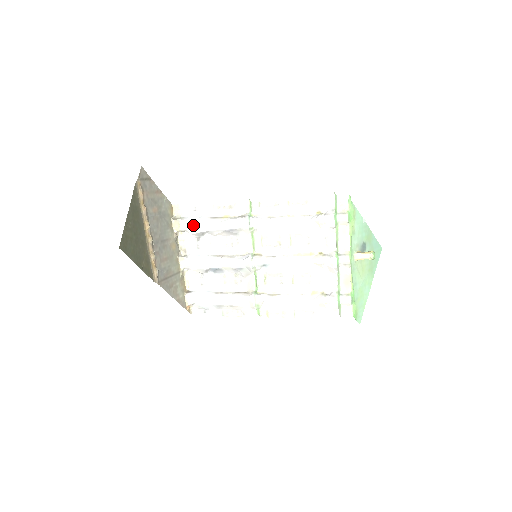
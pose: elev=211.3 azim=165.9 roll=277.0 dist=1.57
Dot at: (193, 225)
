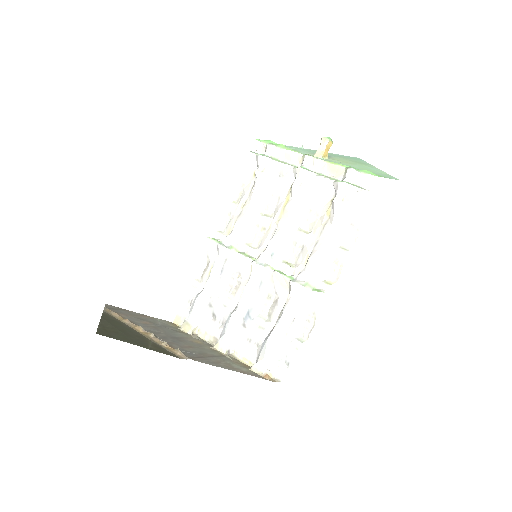
Dot at: (196, 309)
